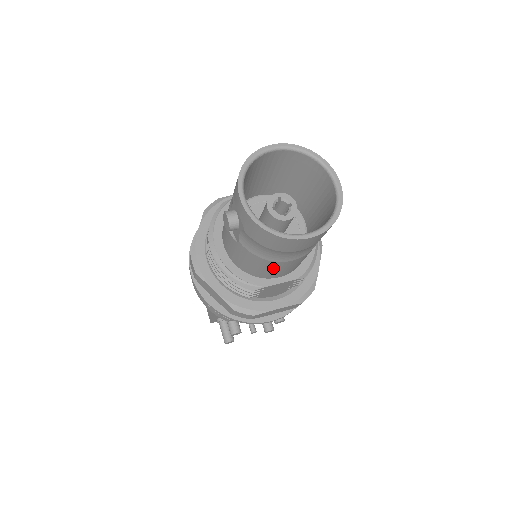
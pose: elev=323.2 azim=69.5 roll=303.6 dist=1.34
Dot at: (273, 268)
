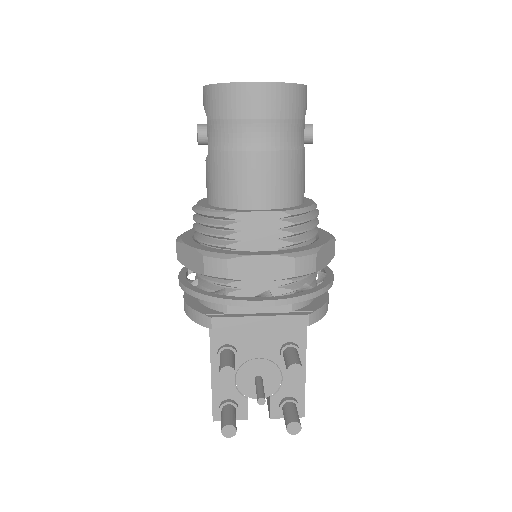
Dot at: (243, 173)
